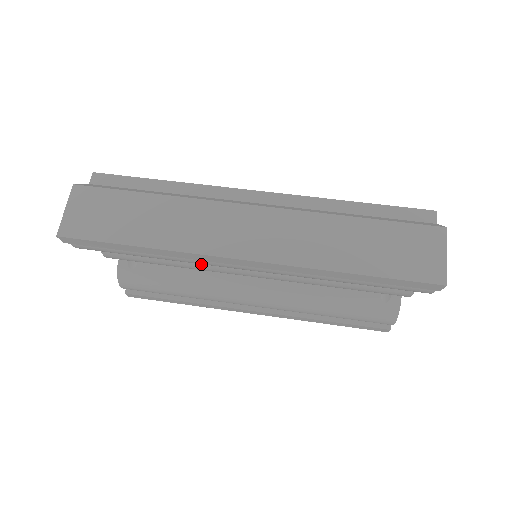
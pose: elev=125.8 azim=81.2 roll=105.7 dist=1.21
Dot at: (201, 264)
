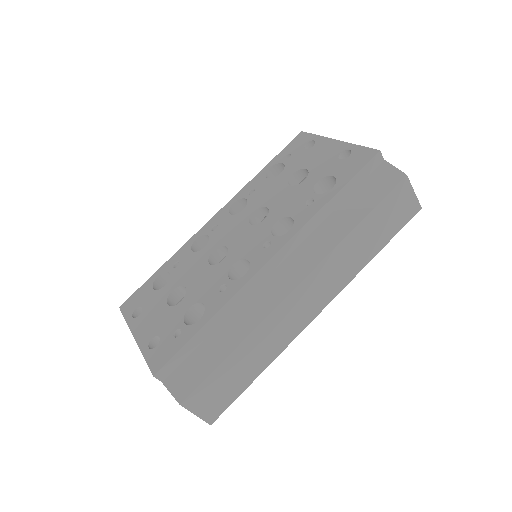
Dot at: occluded
